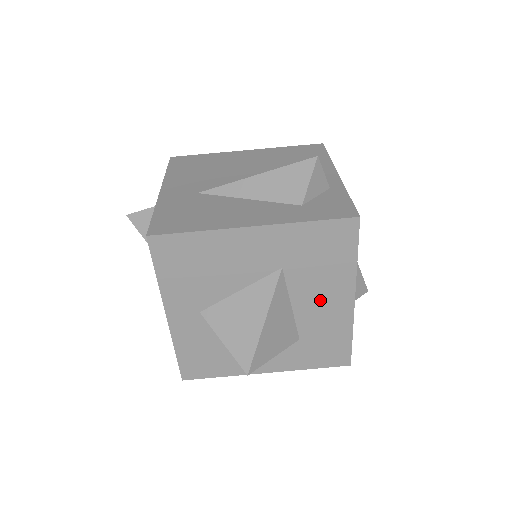
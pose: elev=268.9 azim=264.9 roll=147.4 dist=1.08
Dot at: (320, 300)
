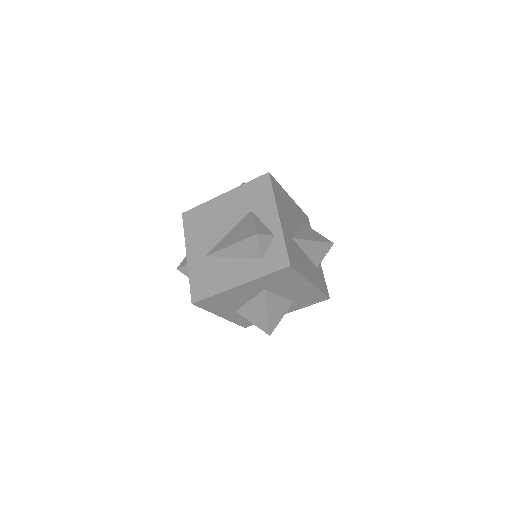
Dot at: (293, 290)
